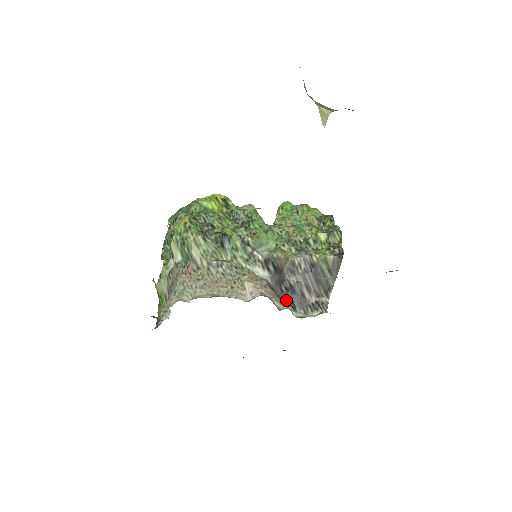
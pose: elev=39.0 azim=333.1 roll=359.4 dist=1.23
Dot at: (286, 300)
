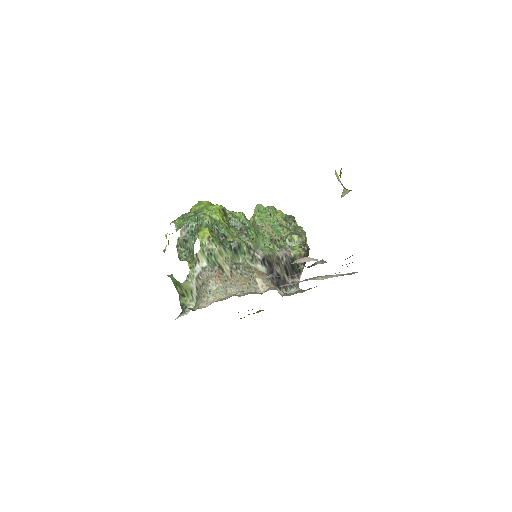
Dot at: (276, 284)
